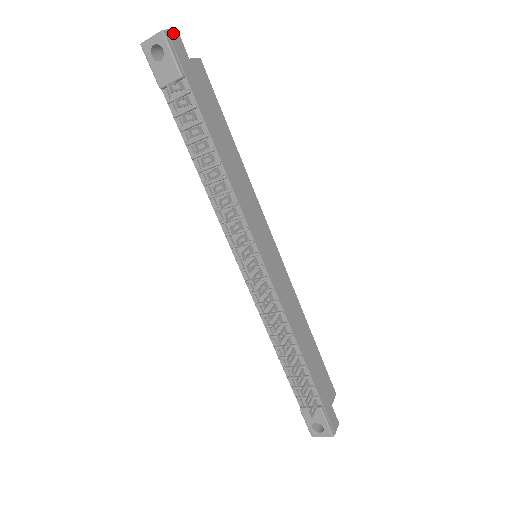
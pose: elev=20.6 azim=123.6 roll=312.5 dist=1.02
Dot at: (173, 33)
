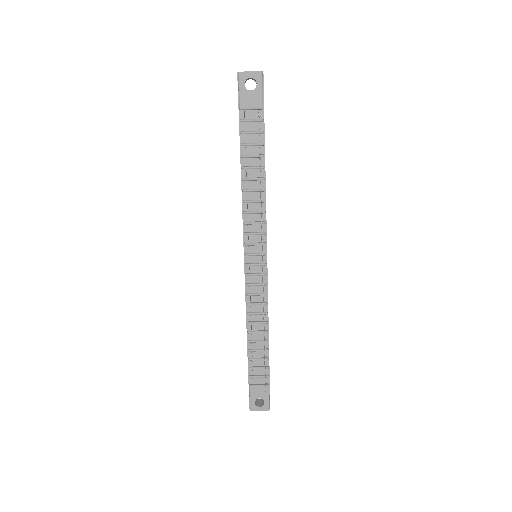
Dot at: (263, 75)
